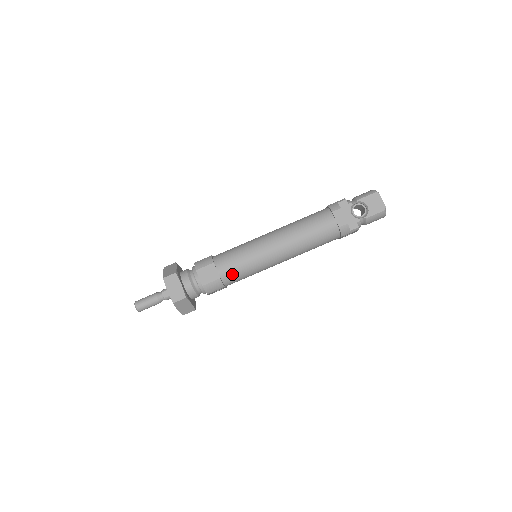
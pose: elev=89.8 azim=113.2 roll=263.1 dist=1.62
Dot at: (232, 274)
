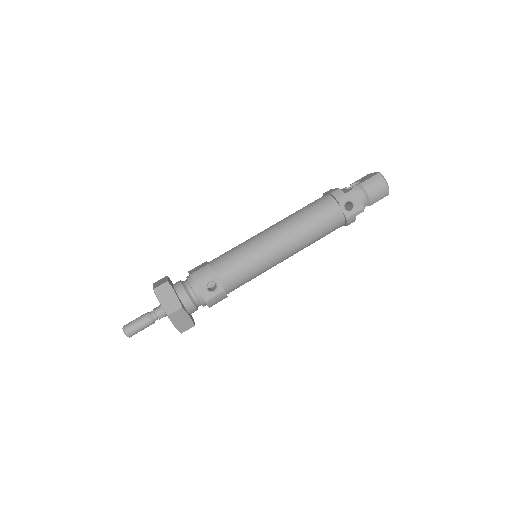
Dot at: (223, 260)
